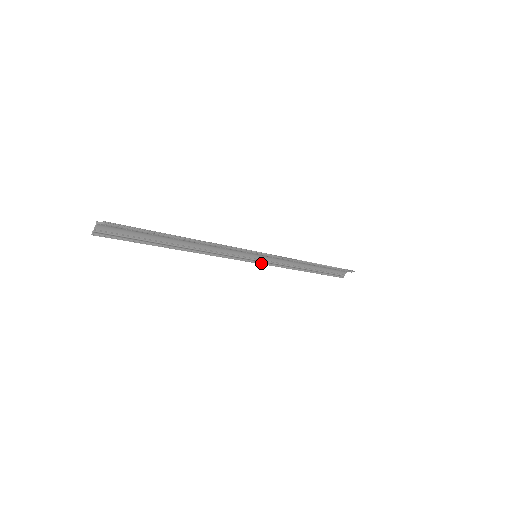
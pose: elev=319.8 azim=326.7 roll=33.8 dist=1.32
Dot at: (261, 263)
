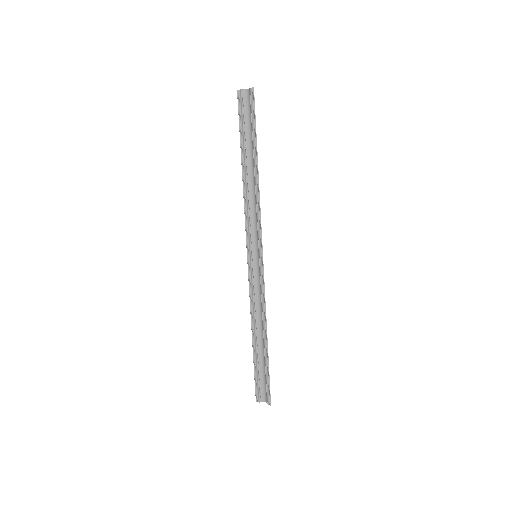
Dot at: (249, 270)
